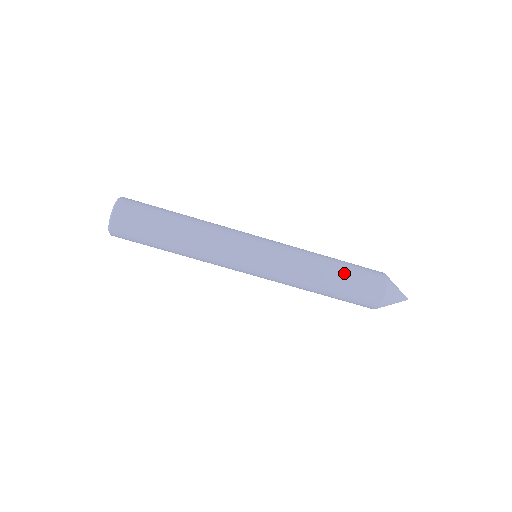
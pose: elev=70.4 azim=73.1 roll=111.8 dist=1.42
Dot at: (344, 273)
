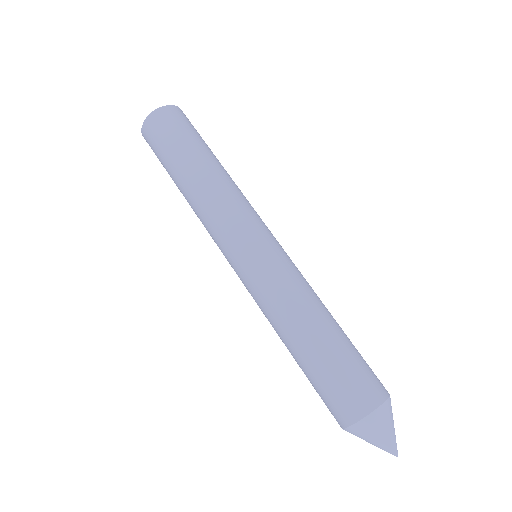
Dot at: (324, 353)
